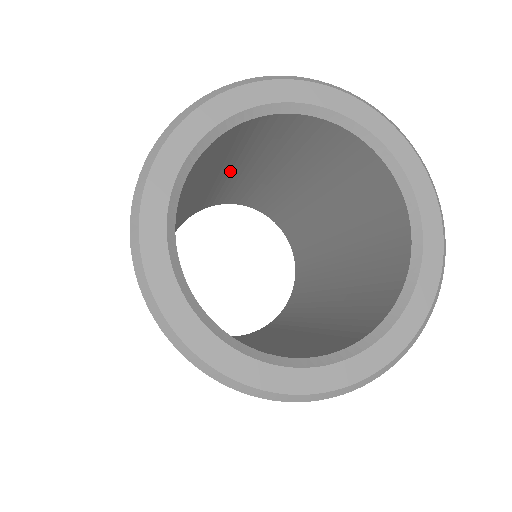
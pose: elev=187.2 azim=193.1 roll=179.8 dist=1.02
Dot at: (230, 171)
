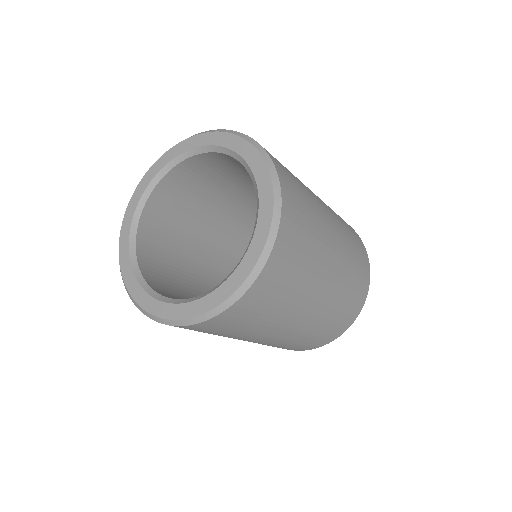
Dot at: (238, 201)
